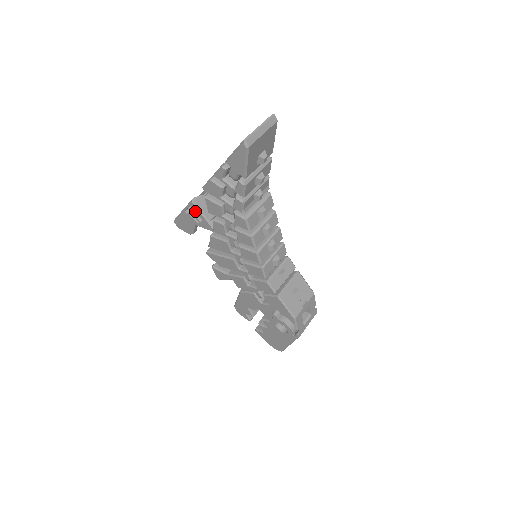
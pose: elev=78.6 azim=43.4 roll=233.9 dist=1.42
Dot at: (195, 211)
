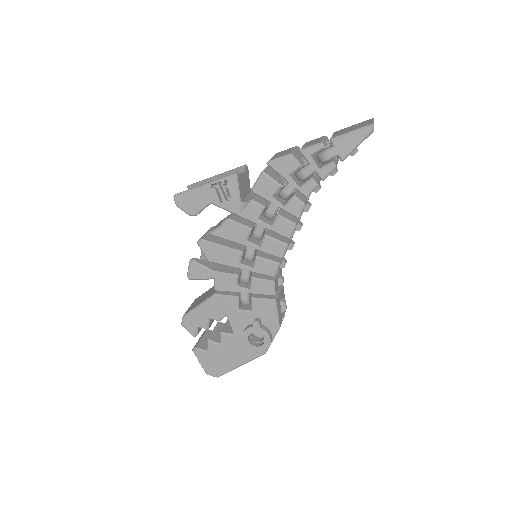
Dot at: (230, 187)
